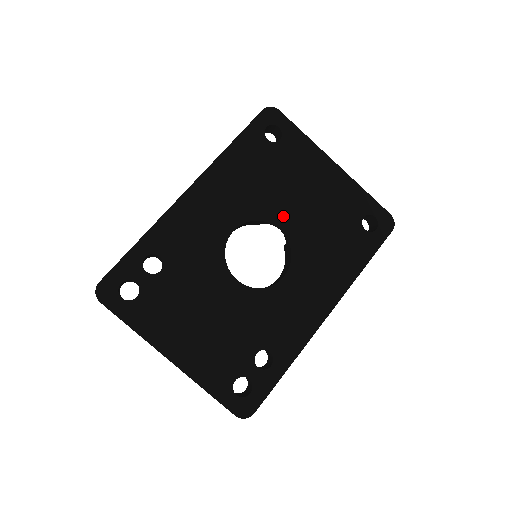
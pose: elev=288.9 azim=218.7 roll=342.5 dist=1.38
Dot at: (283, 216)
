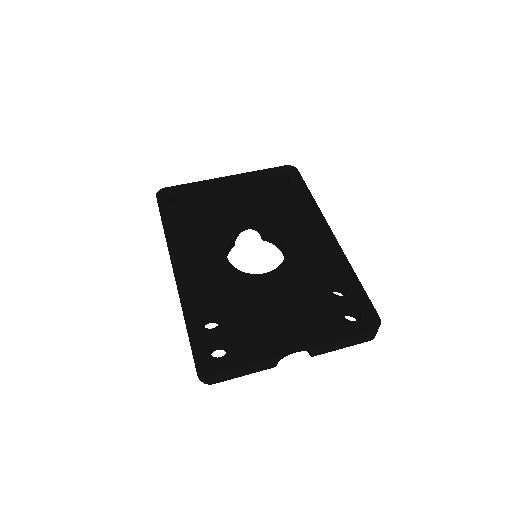
Dot at: (239, 222)
